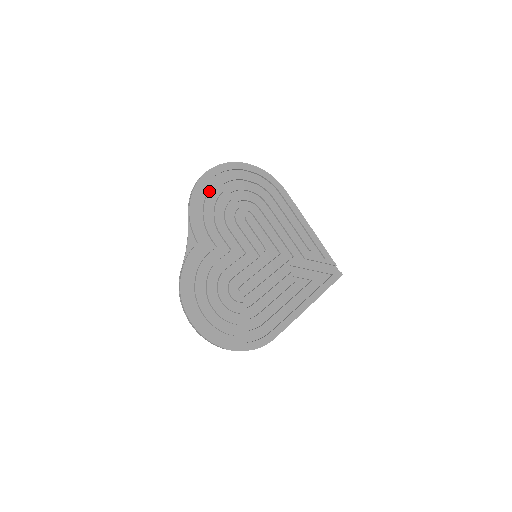
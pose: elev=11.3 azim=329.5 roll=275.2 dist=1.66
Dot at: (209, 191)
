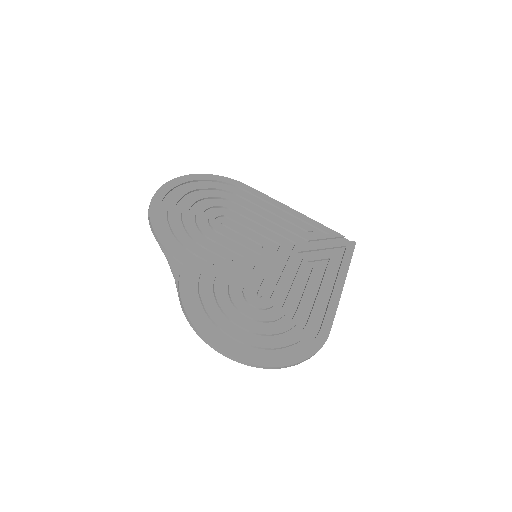
Dot at: (168, 210)
